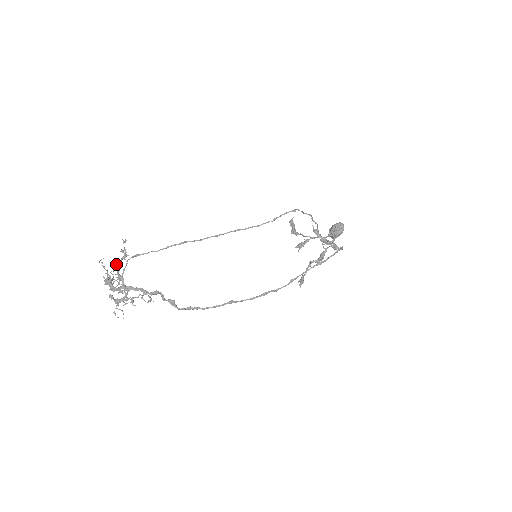
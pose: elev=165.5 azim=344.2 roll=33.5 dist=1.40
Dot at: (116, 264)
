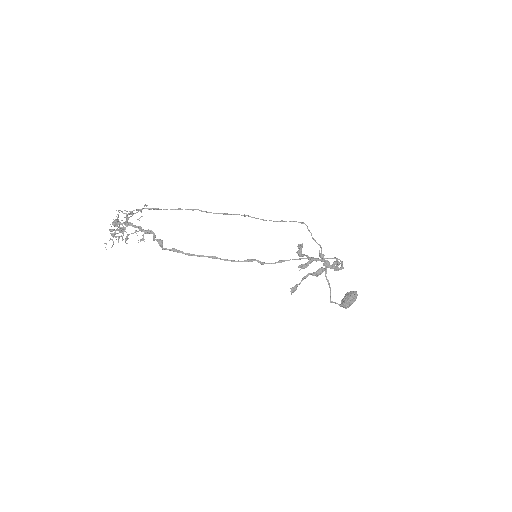
Dot at: (129, 211)
